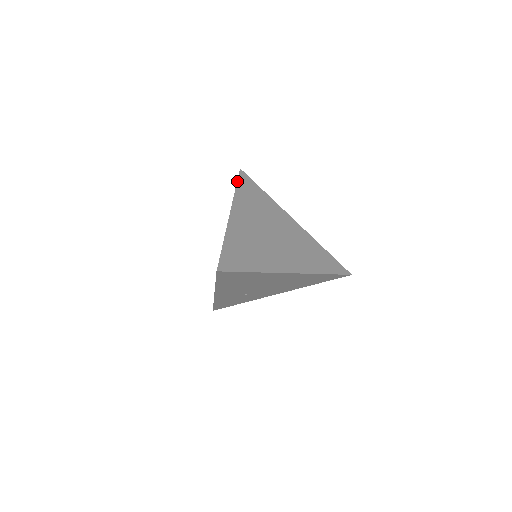
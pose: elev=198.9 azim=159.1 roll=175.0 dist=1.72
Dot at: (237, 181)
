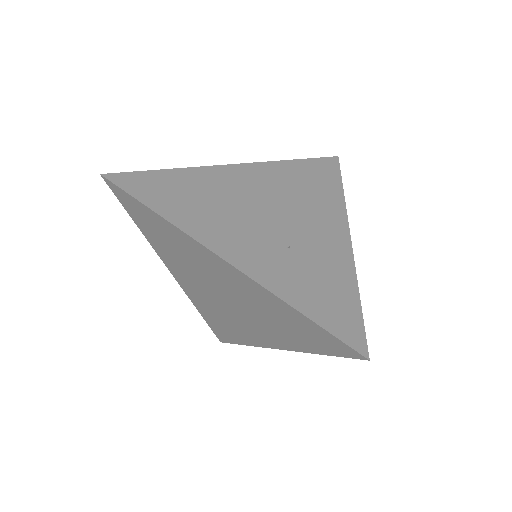
Dot at: occluded
